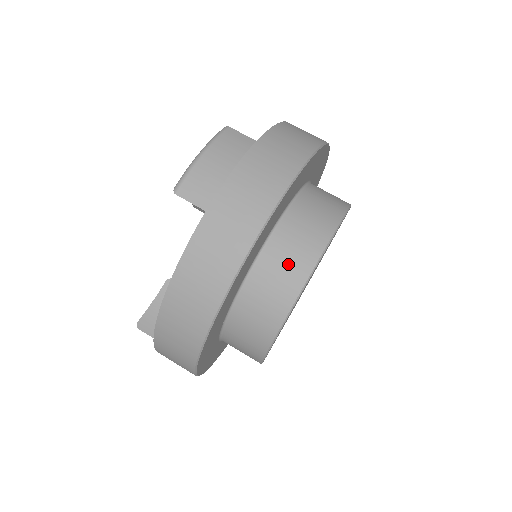
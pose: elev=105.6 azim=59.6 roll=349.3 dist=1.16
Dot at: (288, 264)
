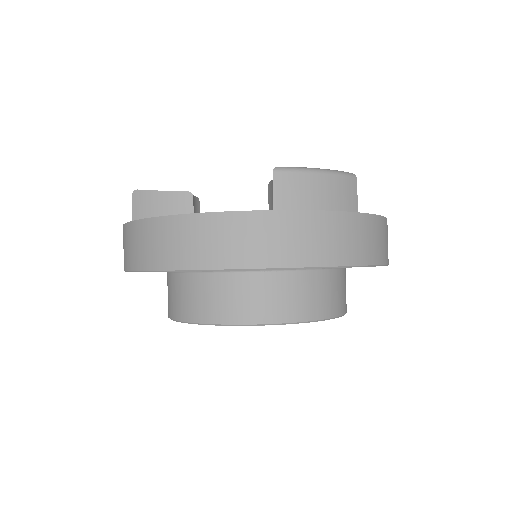
Dot at: (269, 300)
